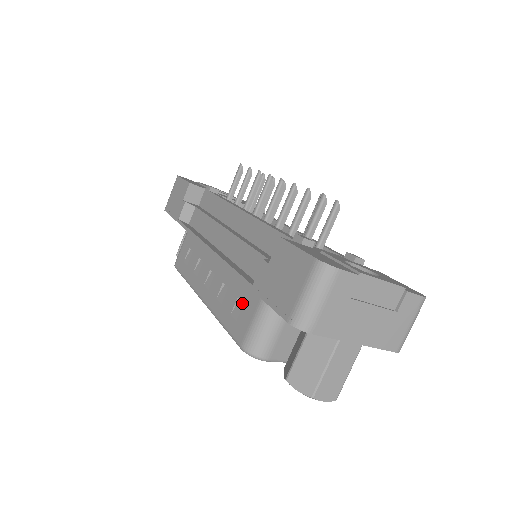
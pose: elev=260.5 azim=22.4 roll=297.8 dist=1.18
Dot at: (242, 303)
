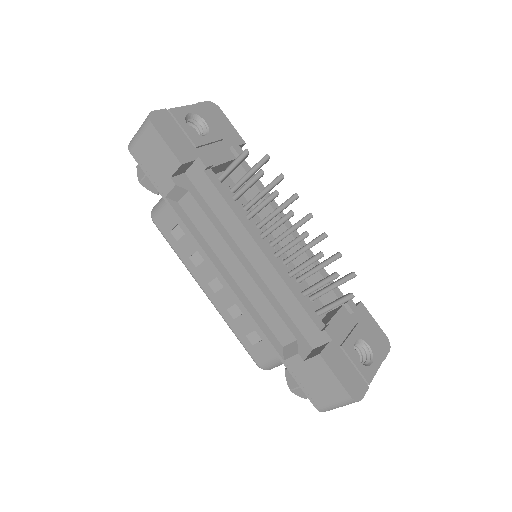
Dot at: (259, 335)
